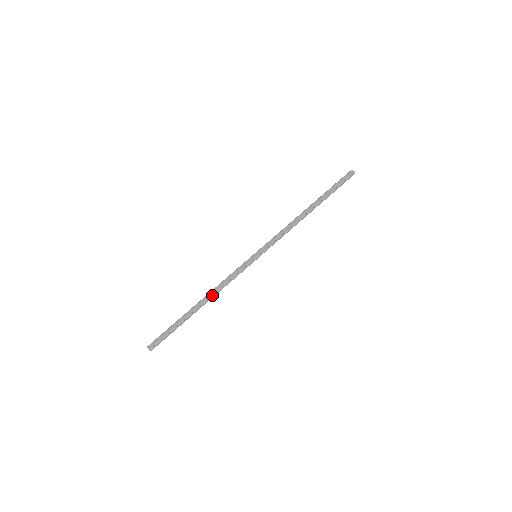
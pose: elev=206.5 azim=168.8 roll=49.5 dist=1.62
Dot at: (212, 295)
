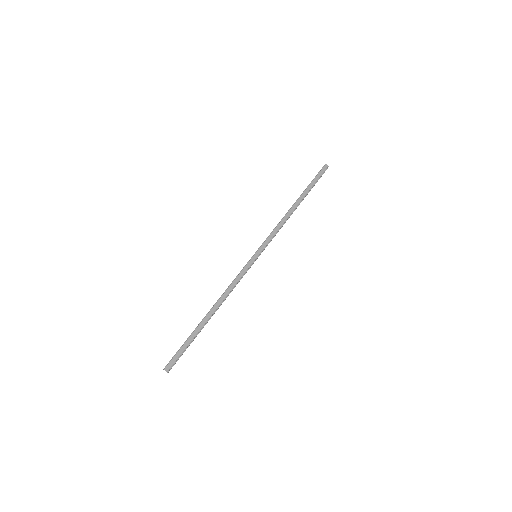
Dot at: (222, 302)
